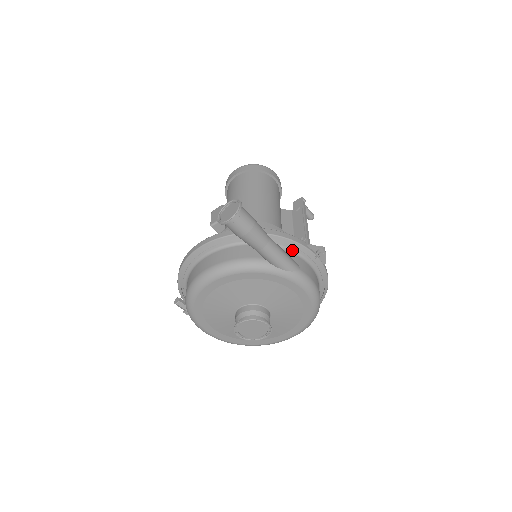
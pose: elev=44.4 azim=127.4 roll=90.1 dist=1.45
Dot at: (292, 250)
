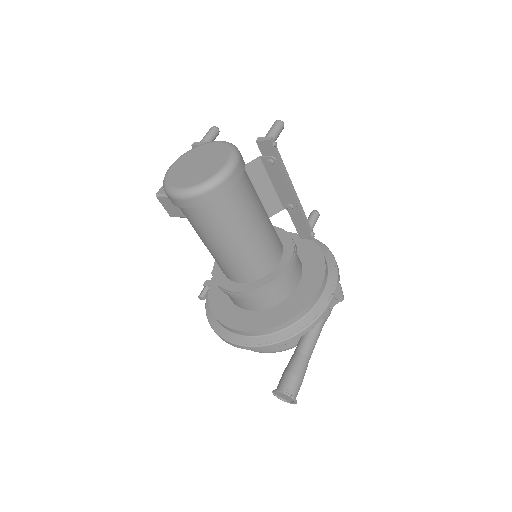
Dot at: occluded
